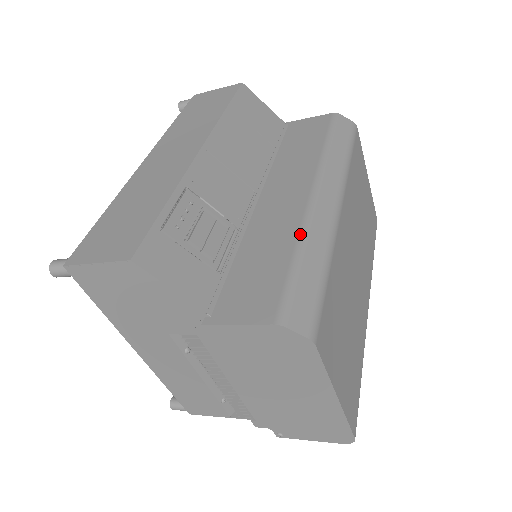
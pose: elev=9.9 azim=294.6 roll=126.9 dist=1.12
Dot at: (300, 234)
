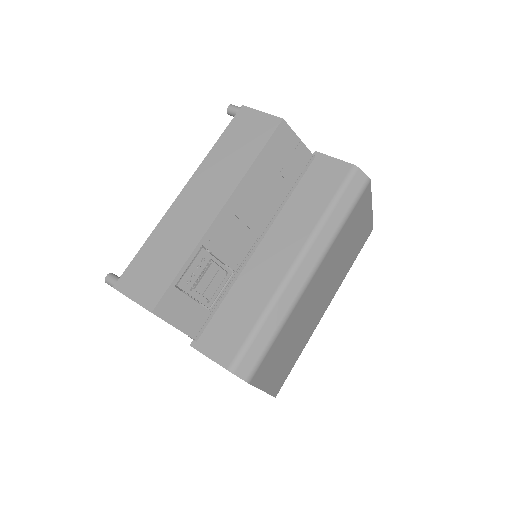
Dot at: (270, 302)
